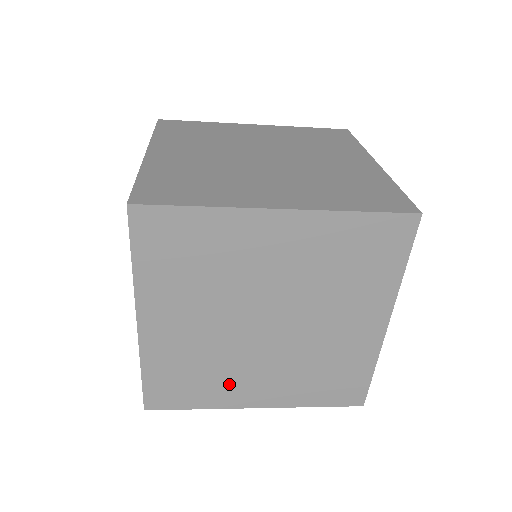
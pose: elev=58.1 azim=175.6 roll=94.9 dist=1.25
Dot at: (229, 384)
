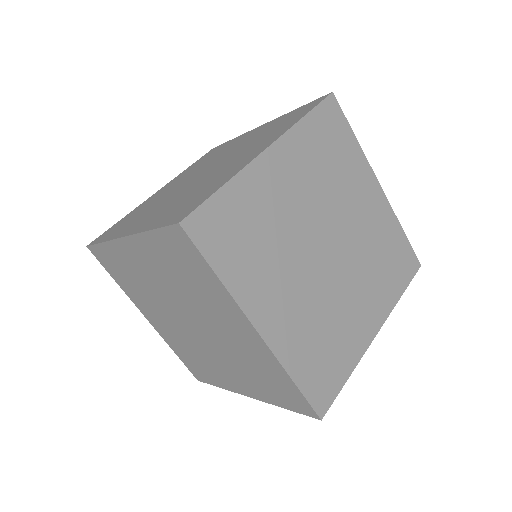
Dot at: occluded
